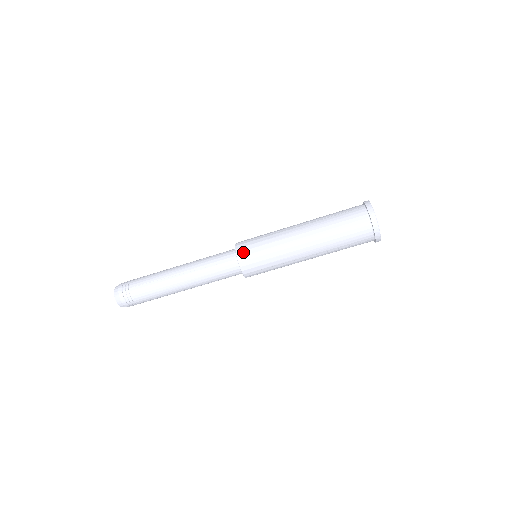
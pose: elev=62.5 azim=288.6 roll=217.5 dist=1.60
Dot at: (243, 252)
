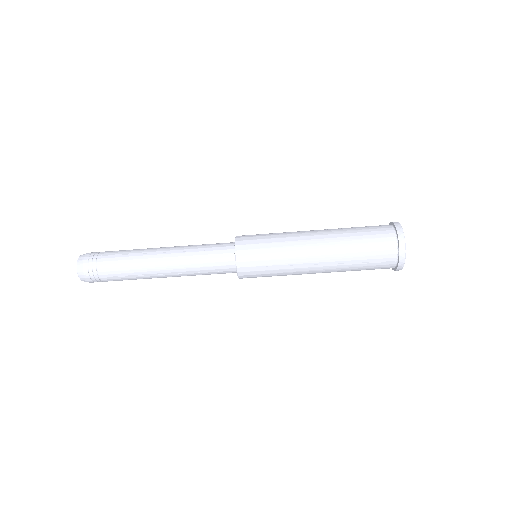
Dot at: (244, 241)
